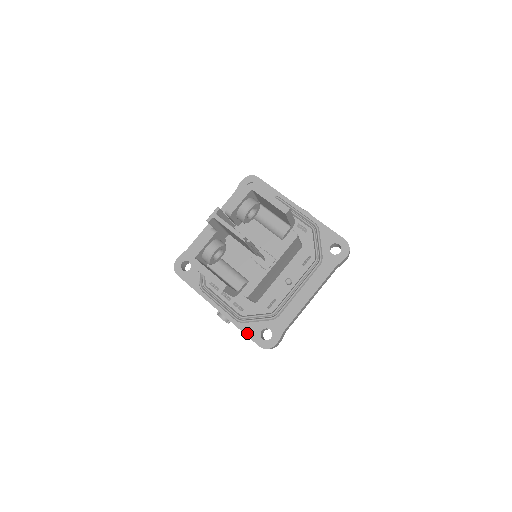
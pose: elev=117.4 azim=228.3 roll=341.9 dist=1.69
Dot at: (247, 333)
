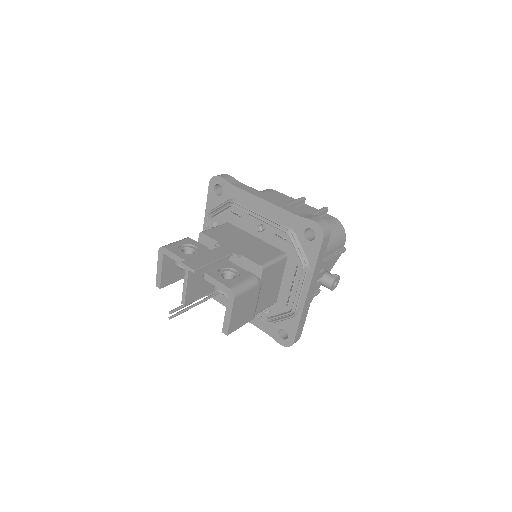
Dot at: occluded
